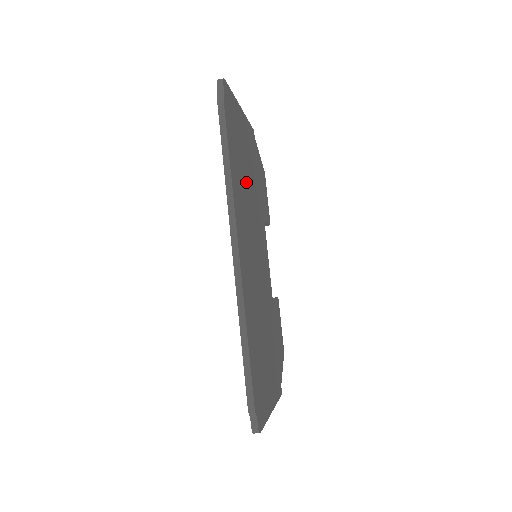
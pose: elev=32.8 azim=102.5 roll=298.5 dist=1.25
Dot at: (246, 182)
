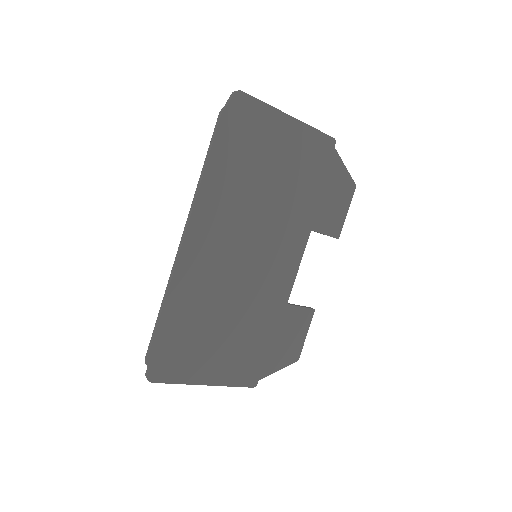
Dot at: (258, 187)
